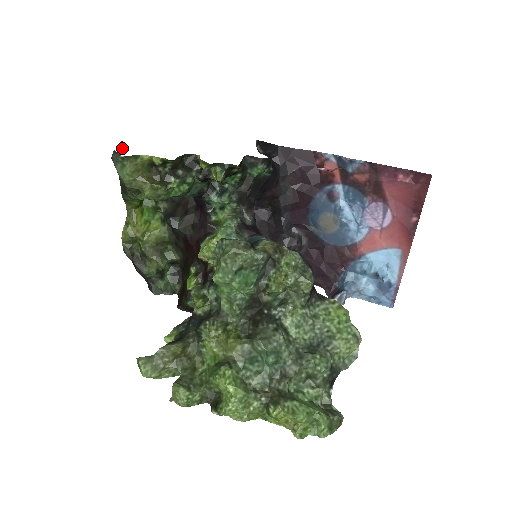
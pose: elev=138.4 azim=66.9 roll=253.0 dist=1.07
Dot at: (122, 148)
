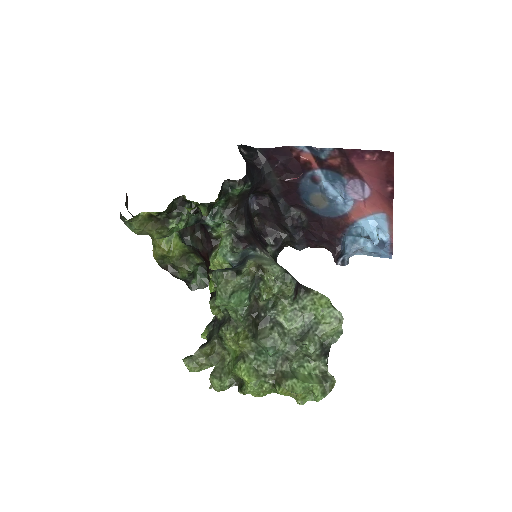
Dot at: (127, 203)
